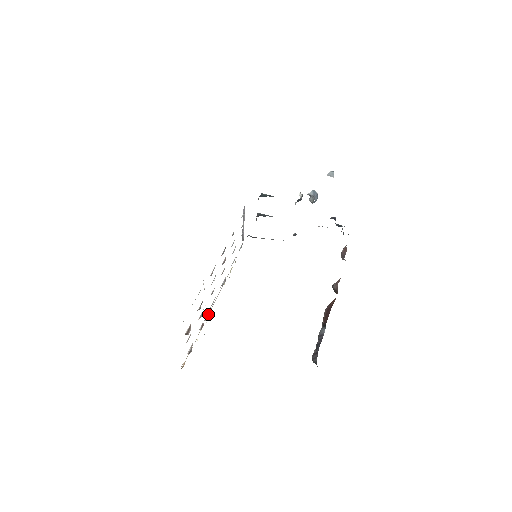
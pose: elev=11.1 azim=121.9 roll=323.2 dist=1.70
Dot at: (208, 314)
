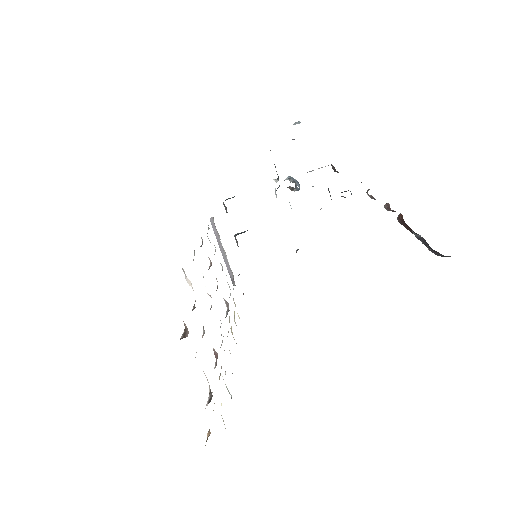
Dot at: occluded
